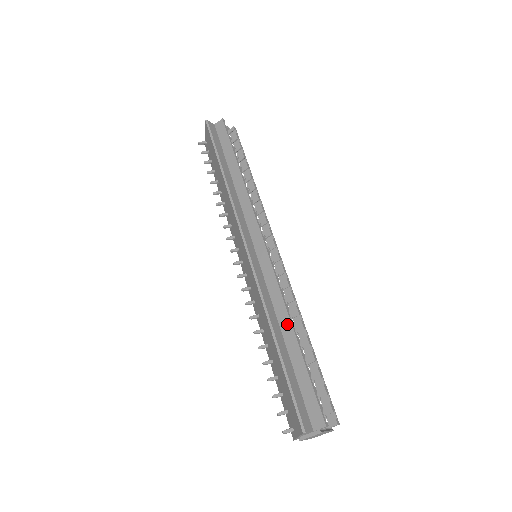
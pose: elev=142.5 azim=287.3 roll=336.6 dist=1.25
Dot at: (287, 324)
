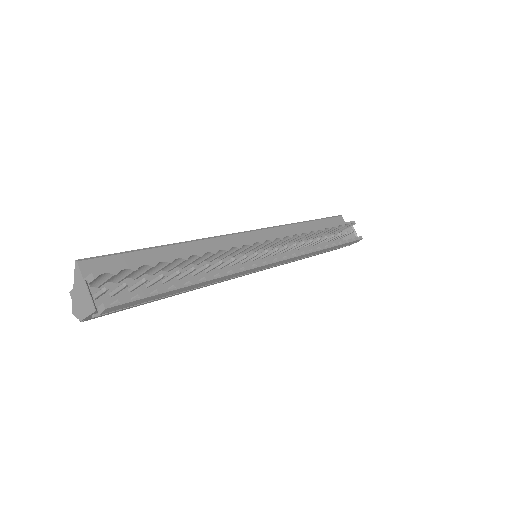
Dot at: (196, 253)
